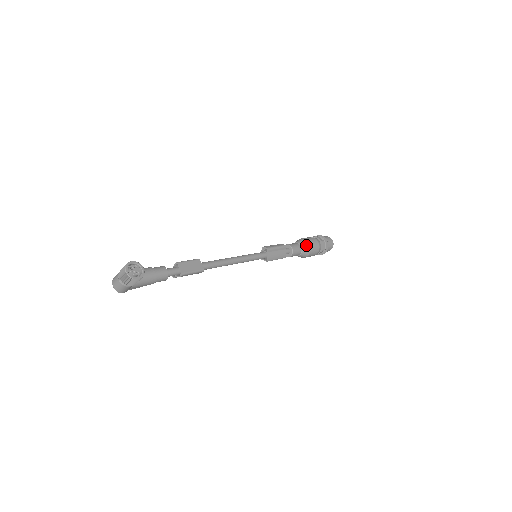
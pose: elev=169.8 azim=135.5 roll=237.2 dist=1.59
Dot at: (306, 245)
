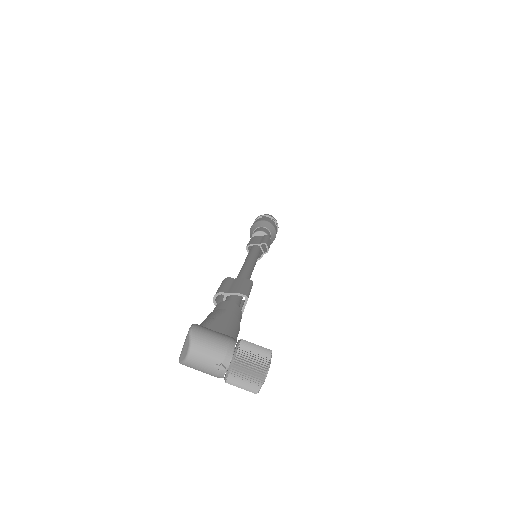
Dot at: (273, 239)
